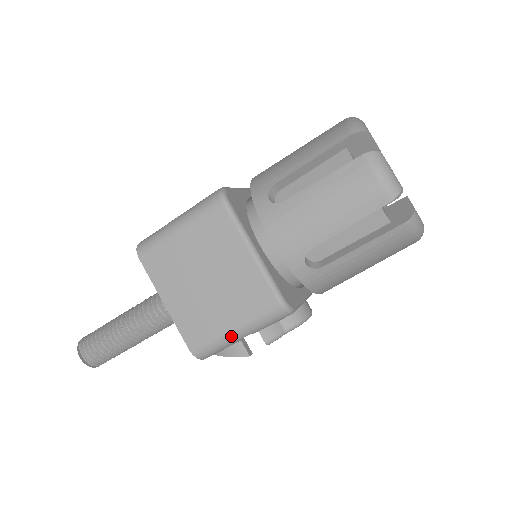
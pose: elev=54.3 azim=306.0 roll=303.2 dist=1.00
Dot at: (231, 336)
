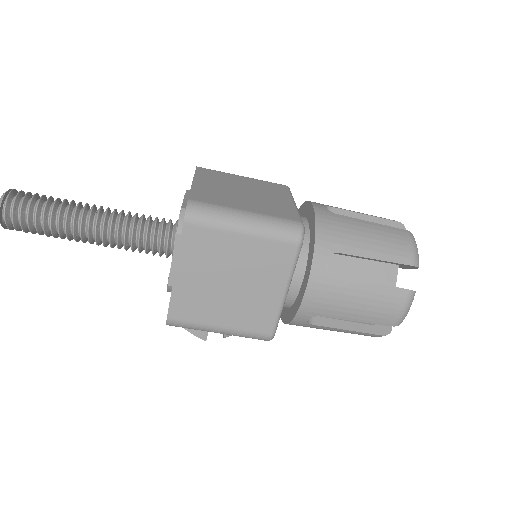
Dot at: (212, 330)
